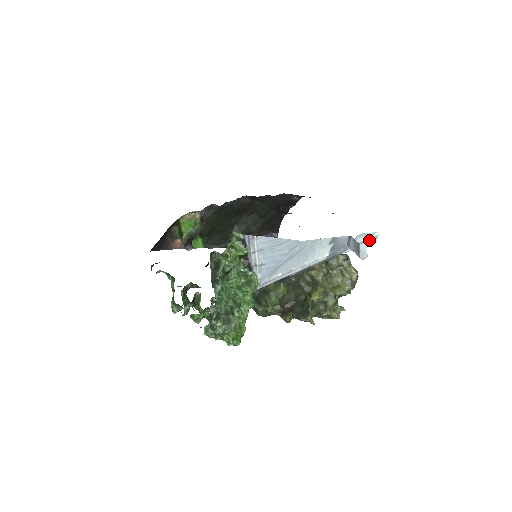
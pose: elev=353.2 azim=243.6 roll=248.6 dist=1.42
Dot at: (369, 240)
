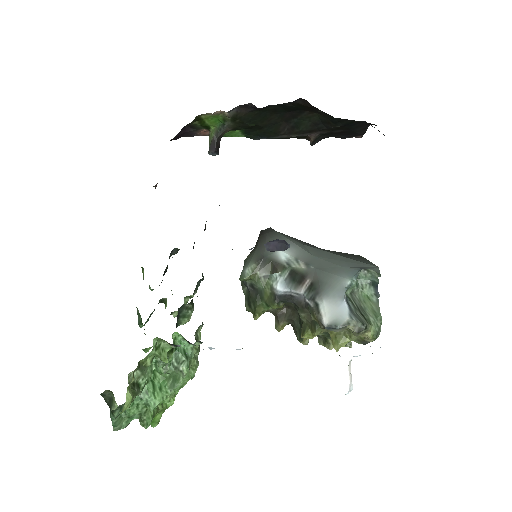
Dot at: occluded
